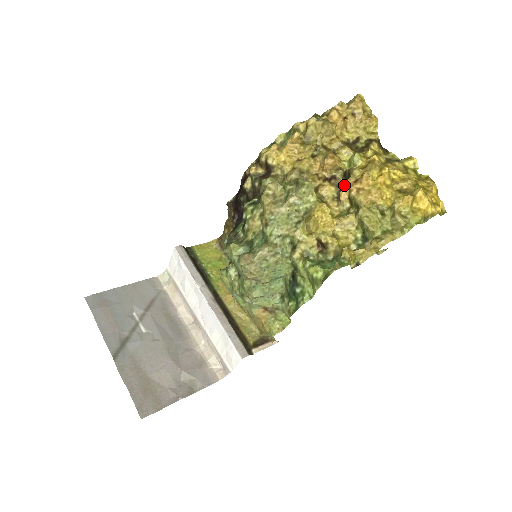
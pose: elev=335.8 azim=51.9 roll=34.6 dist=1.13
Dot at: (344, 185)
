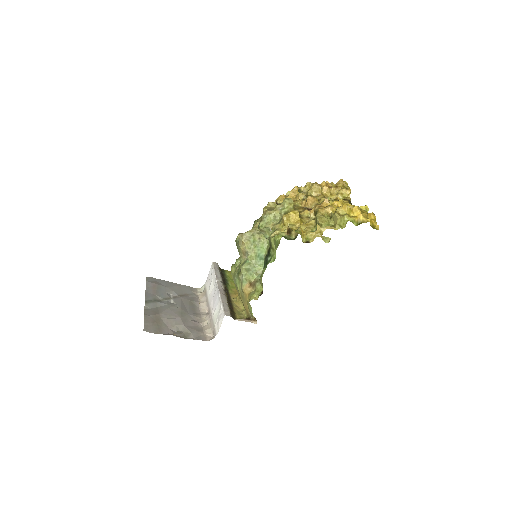
Dot at: occluded
